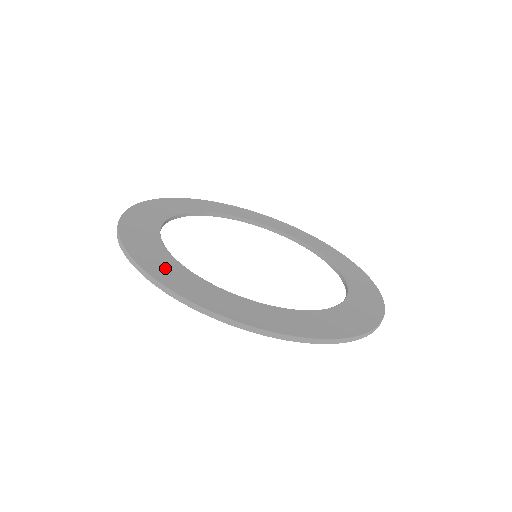
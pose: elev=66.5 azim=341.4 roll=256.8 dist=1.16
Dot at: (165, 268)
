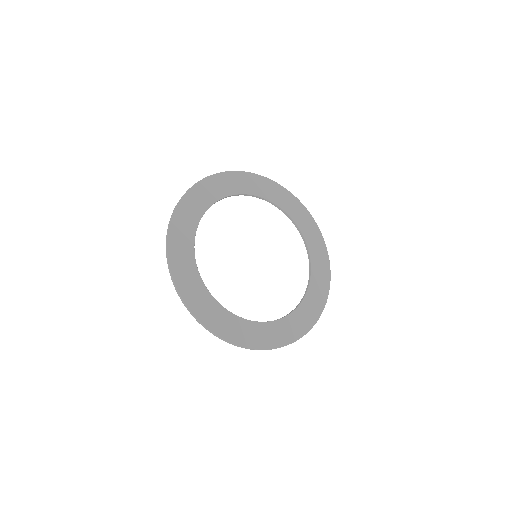
Dot at: (188, 280)
